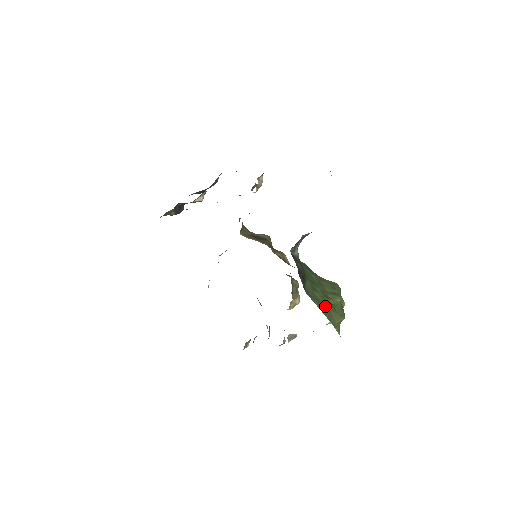
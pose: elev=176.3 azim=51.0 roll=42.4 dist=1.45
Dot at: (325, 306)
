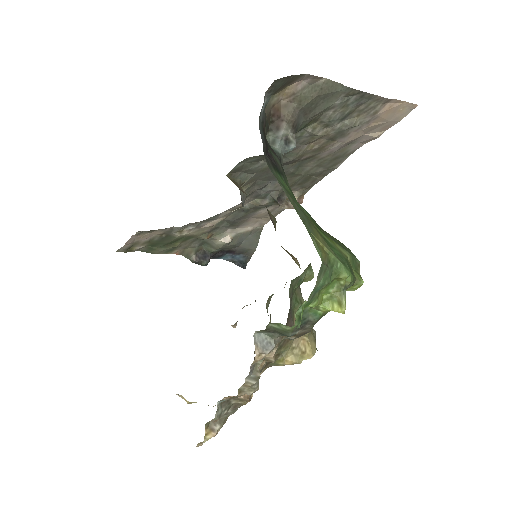
Dot at: (304, 214)
